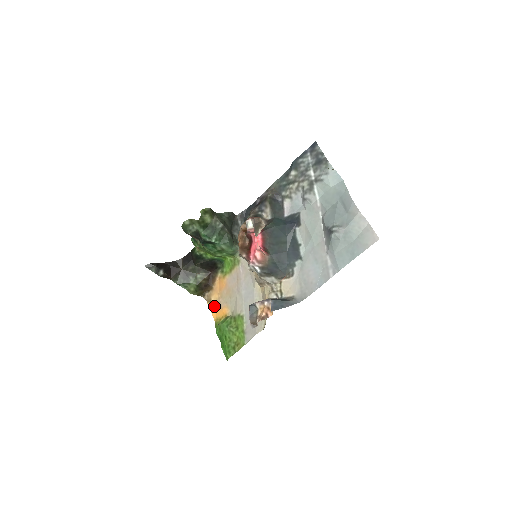
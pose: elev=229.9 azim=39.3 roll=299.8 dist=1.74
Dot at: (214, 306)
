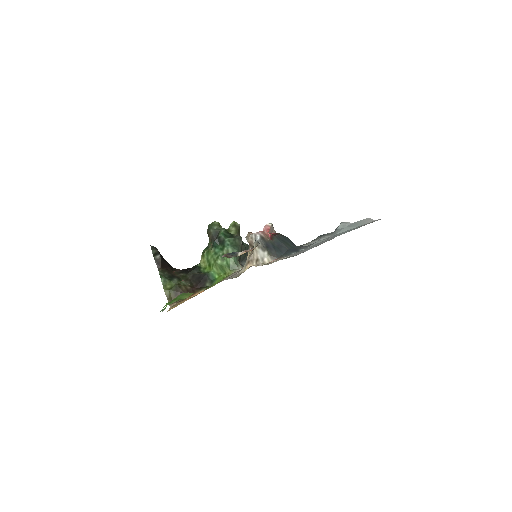
Dot at: (176, 305)
